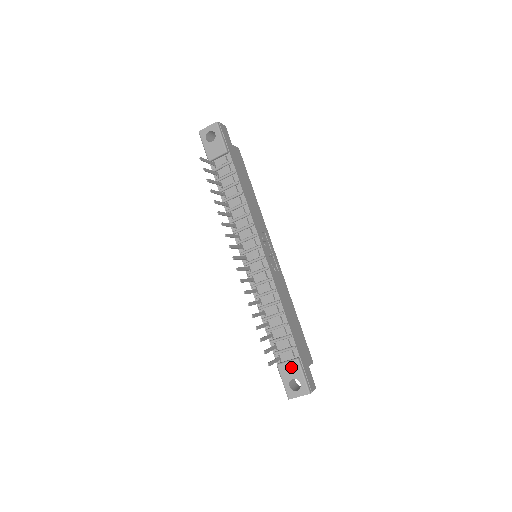
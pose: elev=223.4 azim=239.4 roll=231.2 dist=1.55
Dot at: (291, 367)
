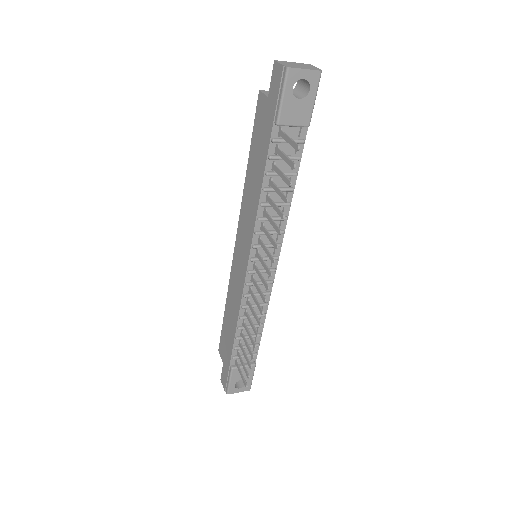
Dot at: occluded
